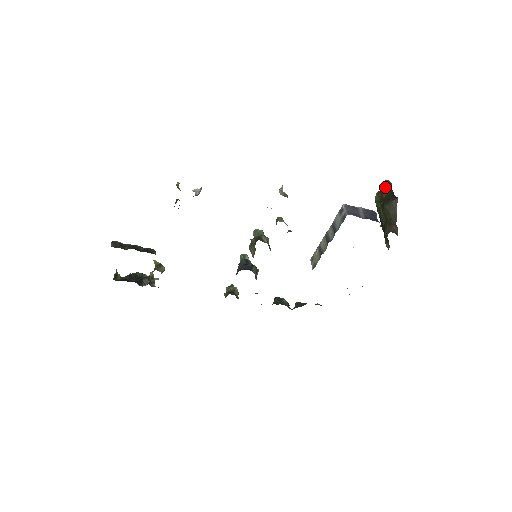
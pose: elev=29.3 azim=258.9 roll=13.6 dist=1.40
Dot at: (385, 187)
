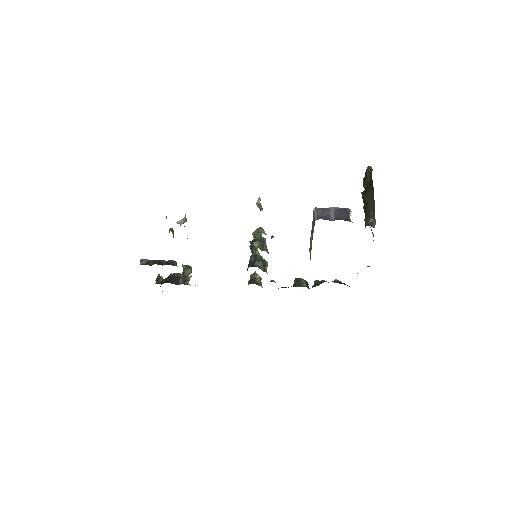
Dot at: (367, 174)
